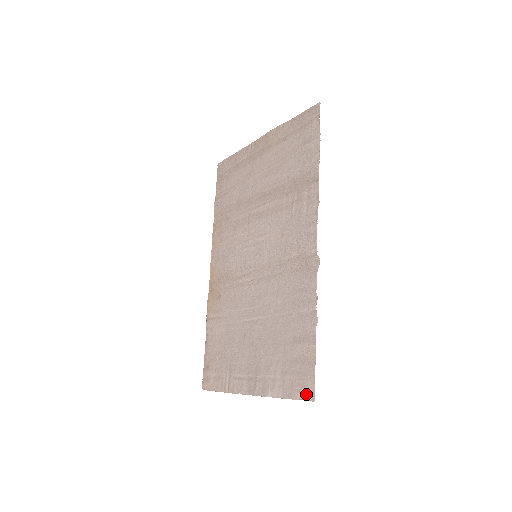
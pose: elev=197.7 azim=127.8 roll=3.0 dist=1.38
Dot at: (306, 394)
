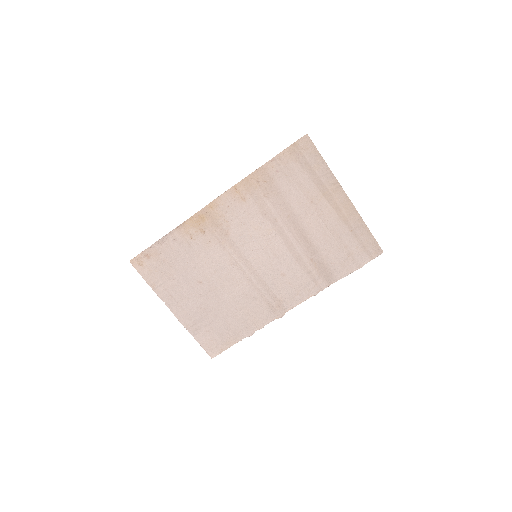
Dot at: (210, 352)
